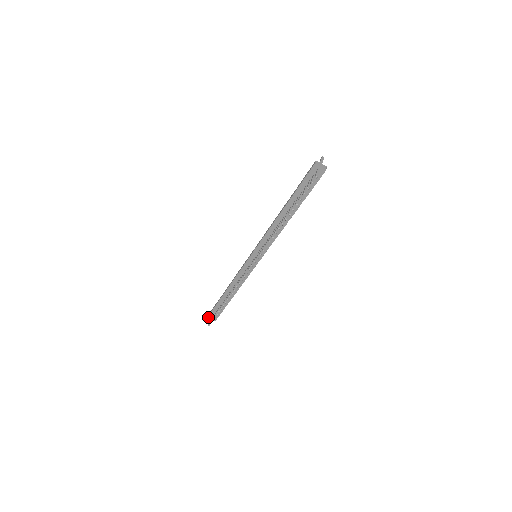
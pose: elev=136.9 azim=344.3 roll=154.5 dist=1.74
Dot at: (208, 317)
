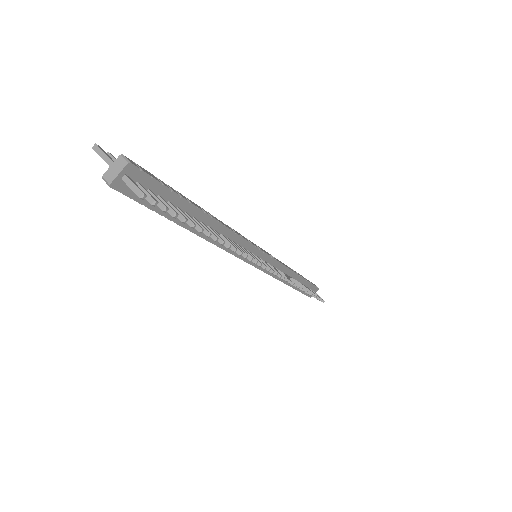
Dot at: occluded
